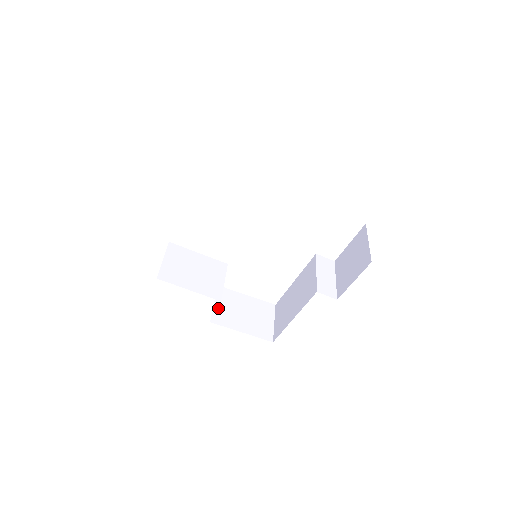
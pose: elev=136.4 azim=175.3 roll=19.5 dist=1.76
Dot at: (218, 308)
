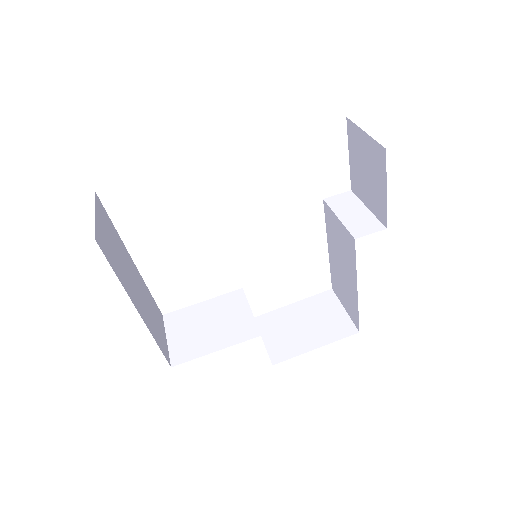
Dot at: (271, 342)
